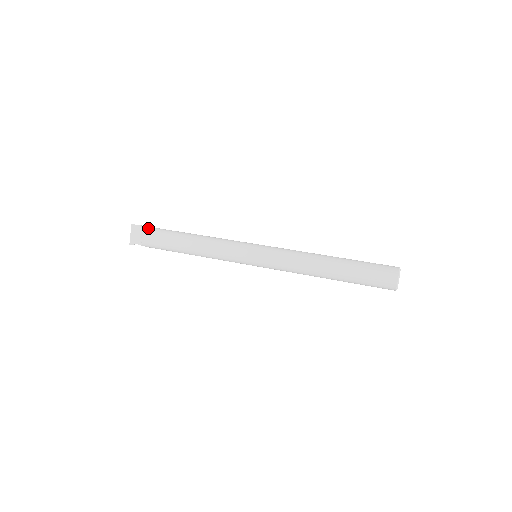
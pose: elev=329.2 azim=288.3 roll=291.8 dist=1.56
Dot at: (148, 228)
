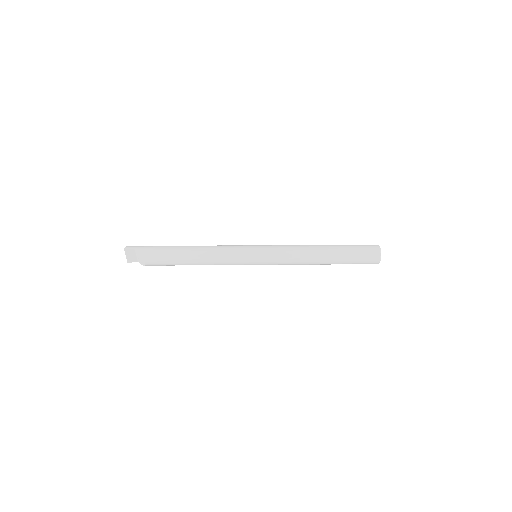
Dot at: (145, 253)
